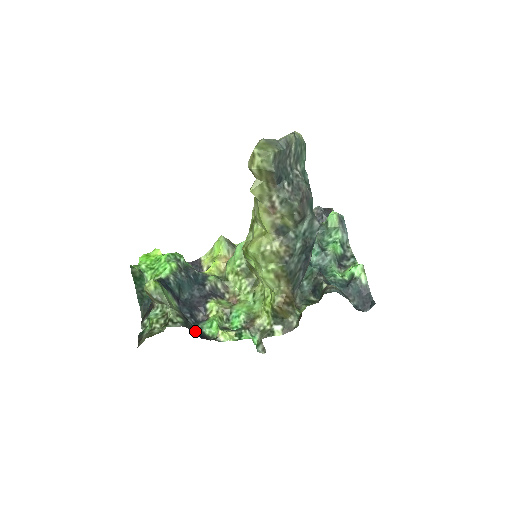
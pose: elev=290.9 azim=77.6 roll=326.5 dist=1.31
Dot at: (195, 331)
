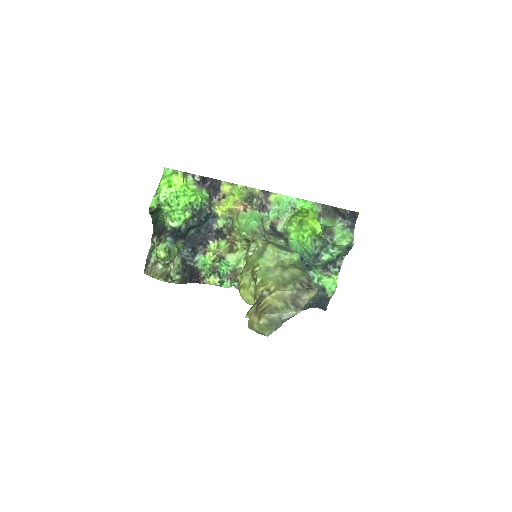
Dot at: (189, 277)
